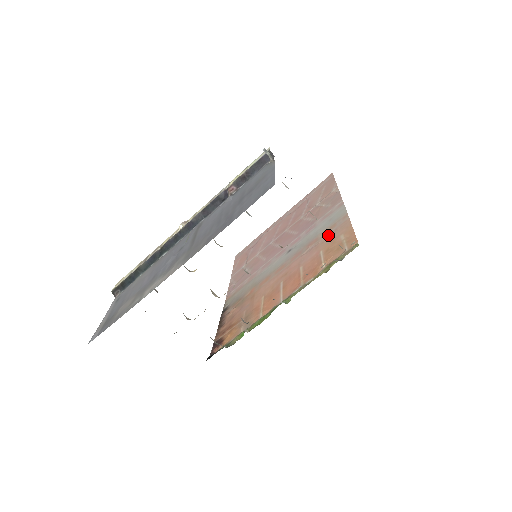
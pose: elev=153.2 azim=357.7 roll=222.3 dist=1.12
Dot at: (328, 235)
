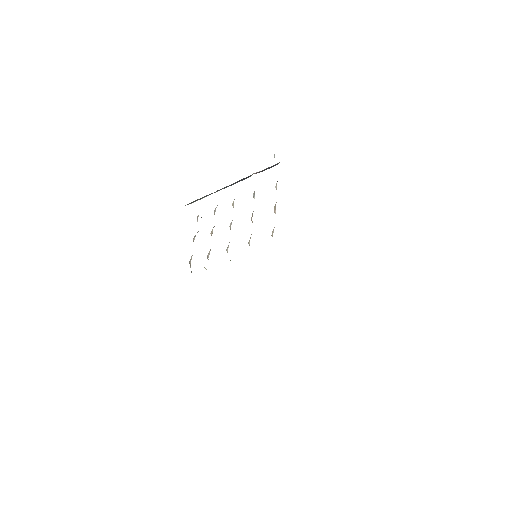
Dot at: occluded
